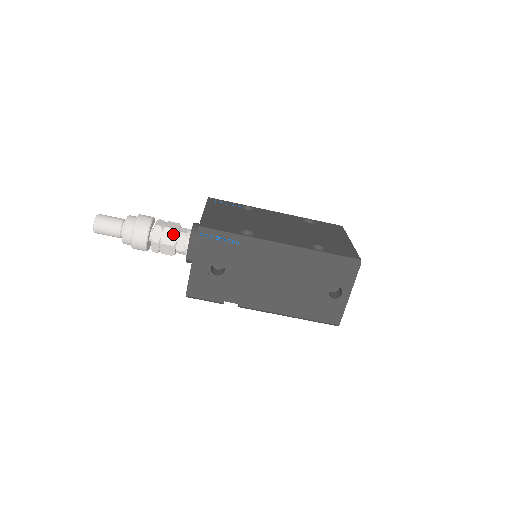
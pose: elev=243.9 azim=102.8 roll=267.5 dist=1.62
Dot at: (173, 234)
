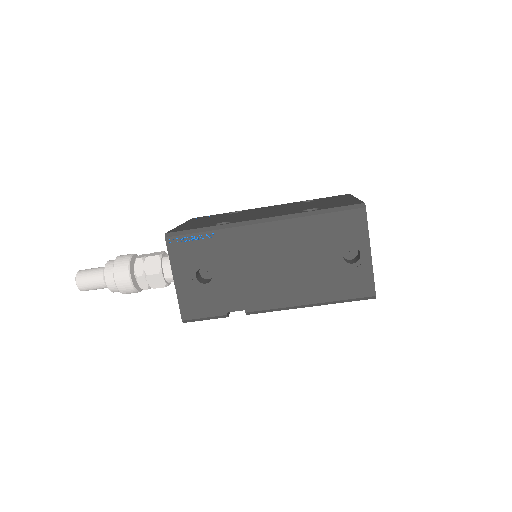
Dot at: (156, 261)
